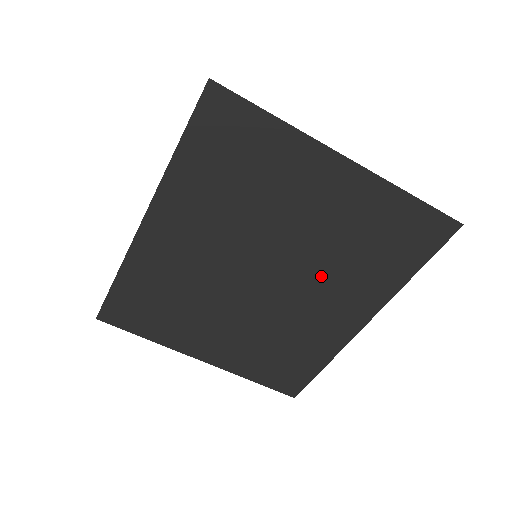
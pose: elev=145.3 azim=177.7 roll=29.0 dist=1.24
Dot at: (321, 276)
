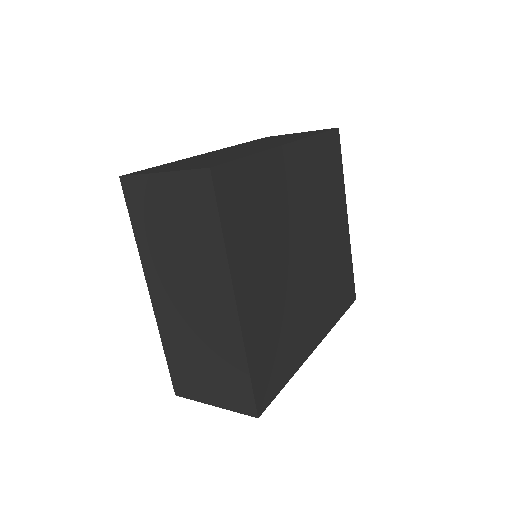
Dot at: (319, 282)
